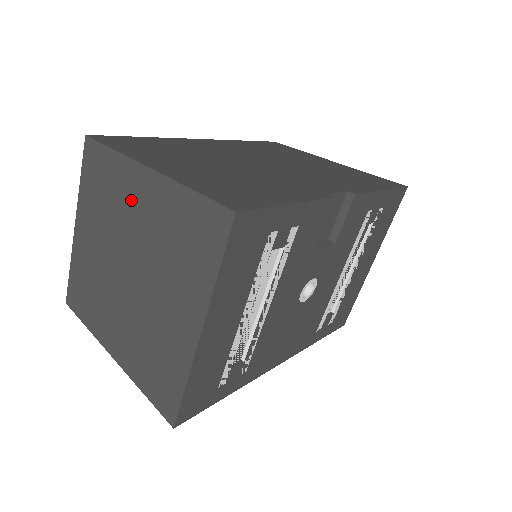
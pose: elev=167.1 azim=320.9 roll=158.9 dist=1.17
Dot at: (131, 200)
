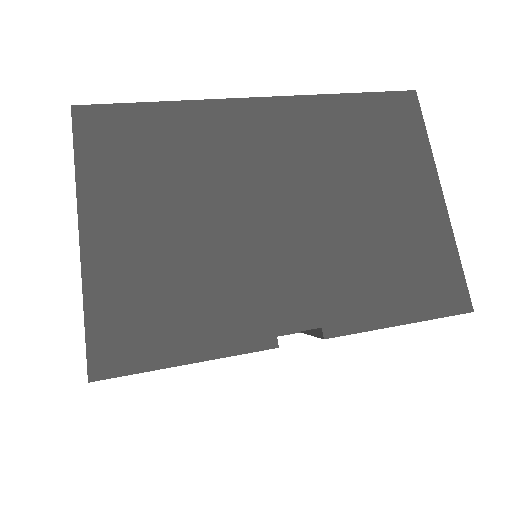
Dot at: occluded
